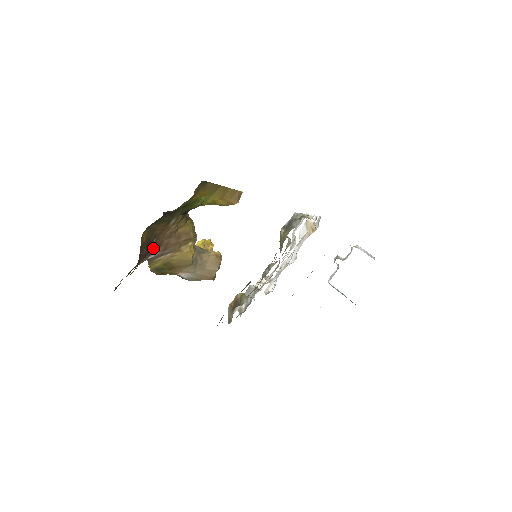
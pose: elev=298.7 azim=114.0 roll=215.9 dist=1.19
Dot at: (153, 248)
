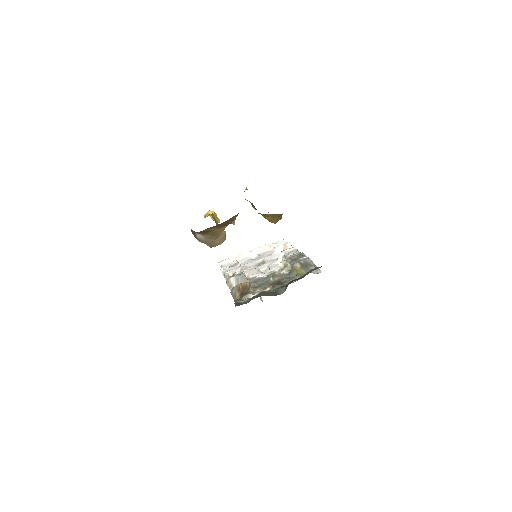
Dot at: occluded
